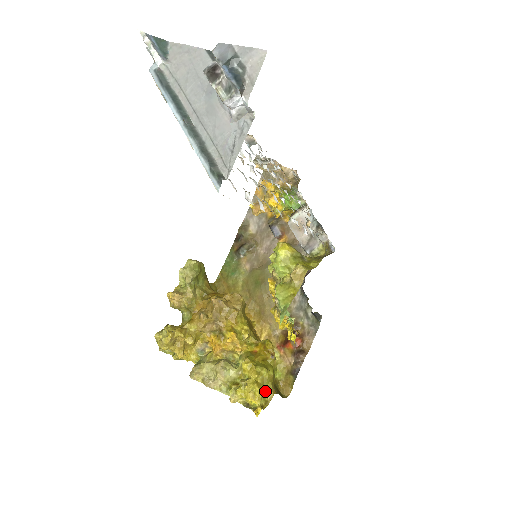
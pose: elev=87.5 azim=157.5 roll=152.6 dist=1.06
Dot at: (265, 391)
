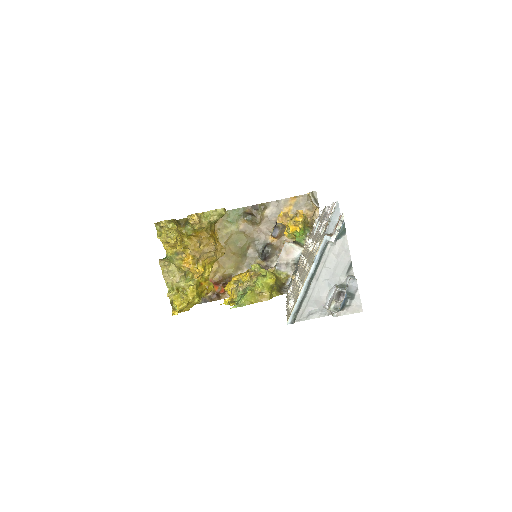
Dot at: (187, 306)
